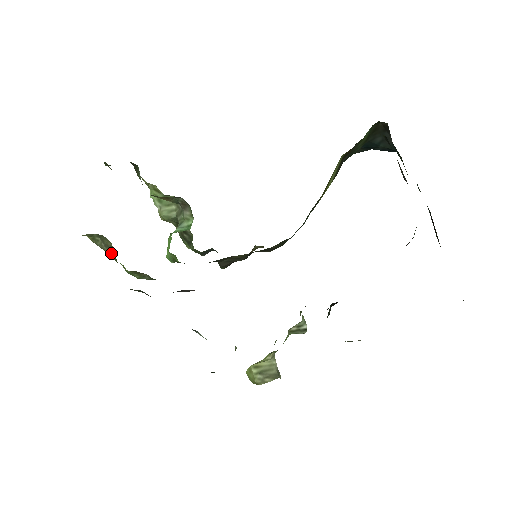
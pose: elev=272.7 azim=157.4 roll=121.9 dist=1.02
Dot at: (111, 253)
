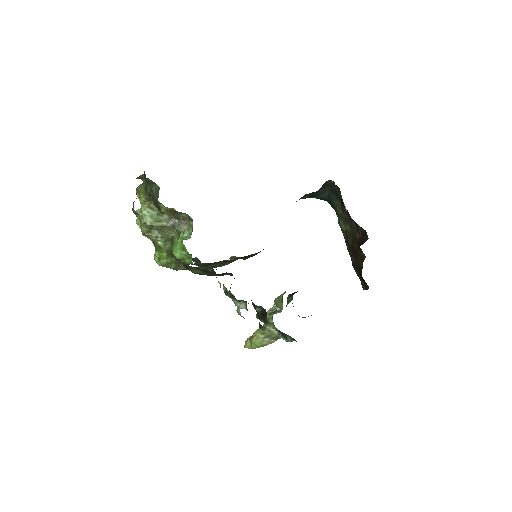
Dot at: (165, 243)
